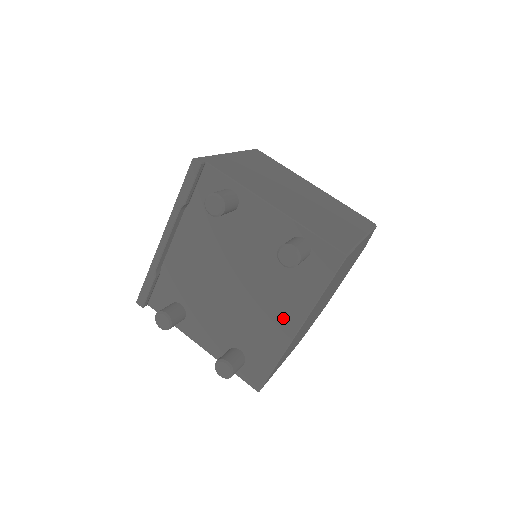
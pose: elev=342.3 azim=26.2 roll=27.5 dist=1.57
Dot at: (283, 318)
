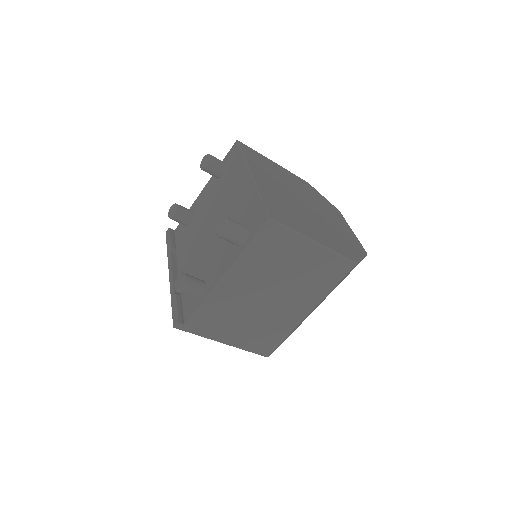
Dot at: (241, 186)
